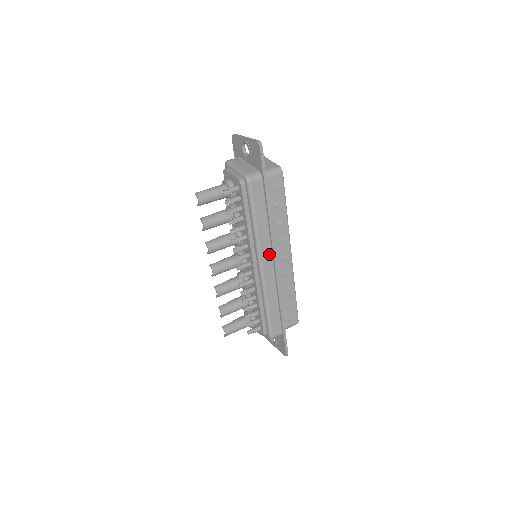
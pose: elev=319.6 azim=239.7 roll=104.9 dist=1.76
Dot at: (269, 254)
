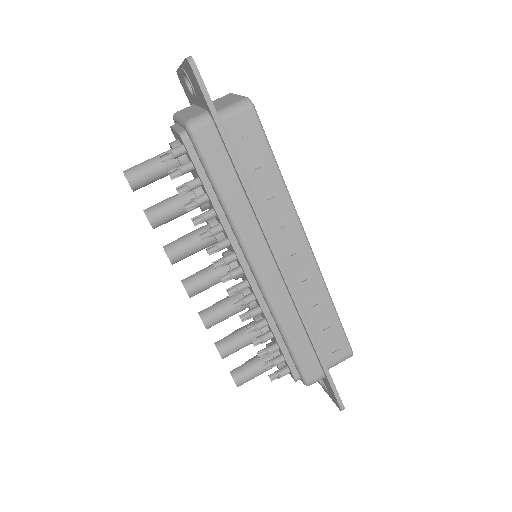
Dot at: (264, 248)
